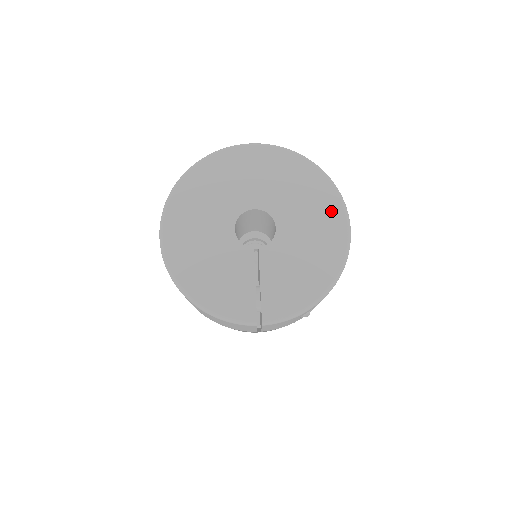
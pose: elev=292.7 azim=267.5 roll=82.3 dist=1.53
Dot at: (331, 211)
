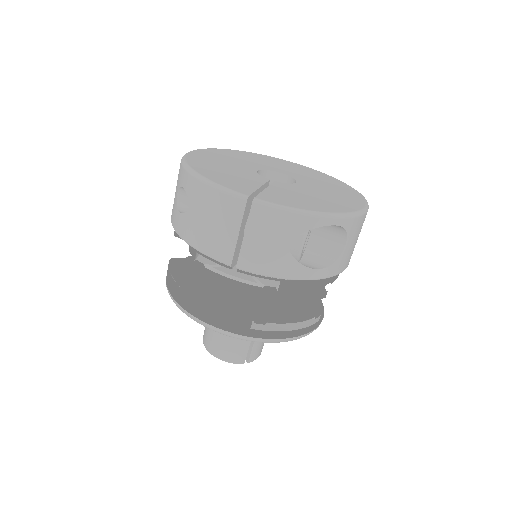
Dot at: (352, 196)
